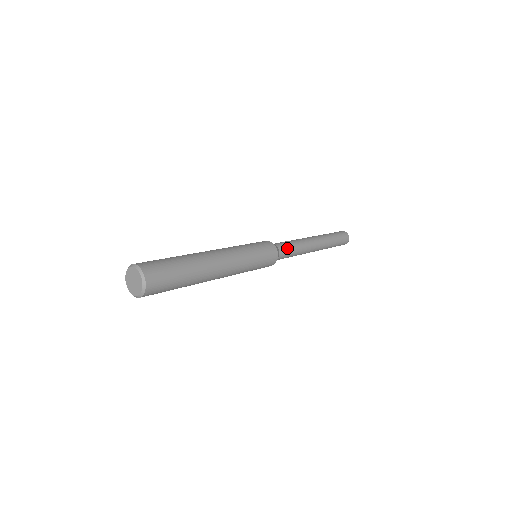
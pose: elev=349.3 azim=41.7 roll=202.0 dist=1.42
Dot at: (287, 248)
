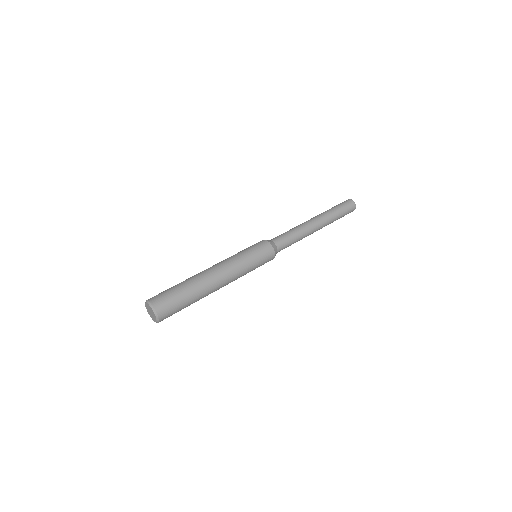
Dot at: (285, 241)
